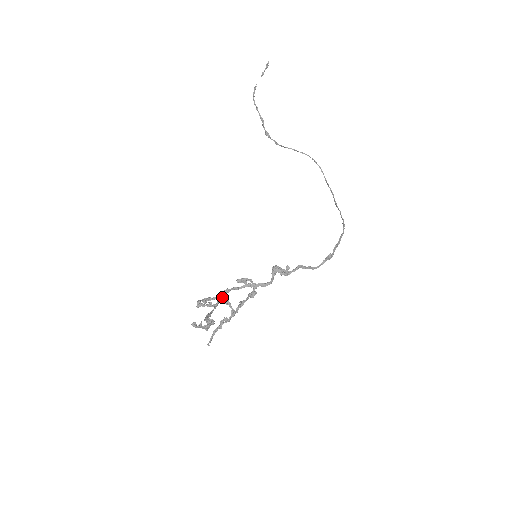
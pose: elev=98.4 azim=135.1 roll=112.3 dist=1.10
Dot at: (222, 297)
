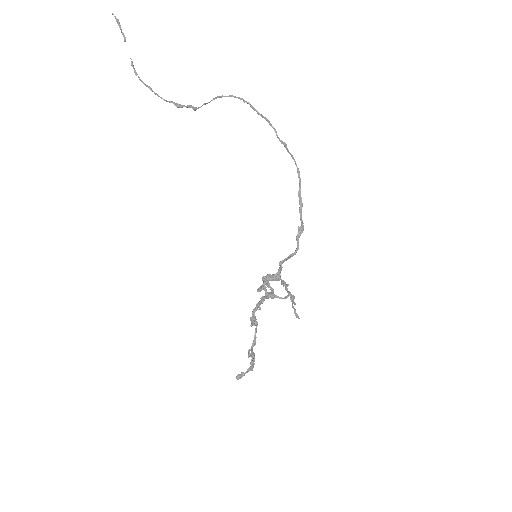
Dot at: (255, 318)
